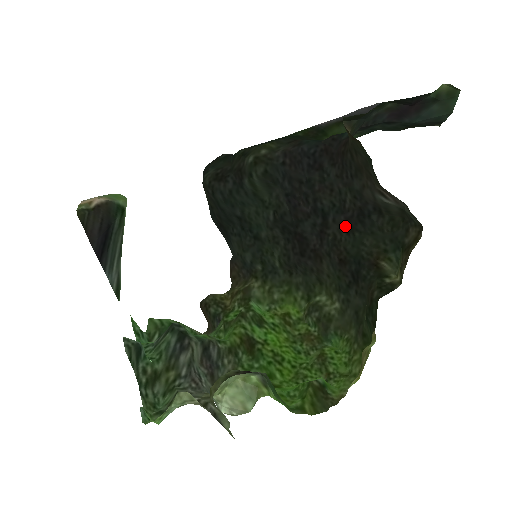
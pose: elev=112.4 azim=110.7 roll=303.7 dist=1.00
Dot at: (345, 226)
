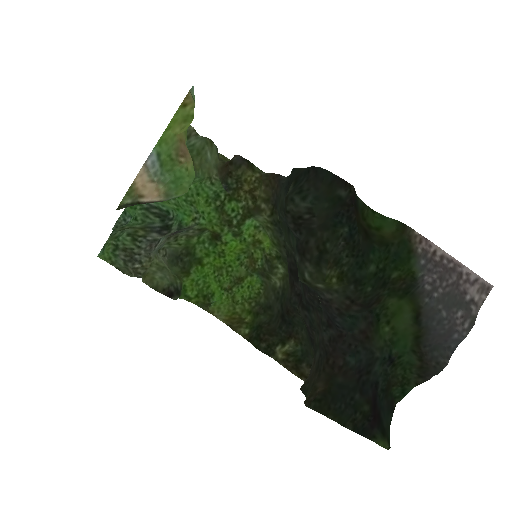
Dot at: (305, 323)
